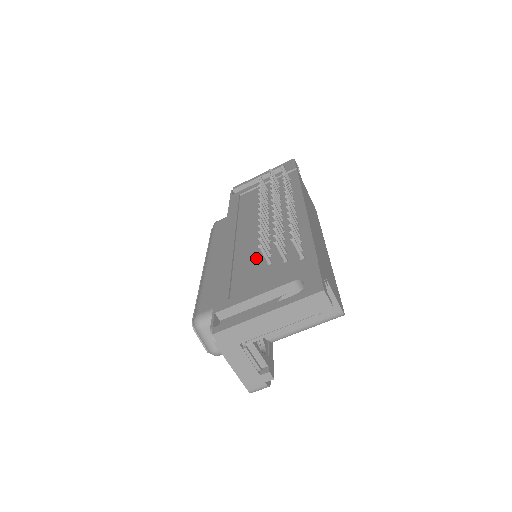
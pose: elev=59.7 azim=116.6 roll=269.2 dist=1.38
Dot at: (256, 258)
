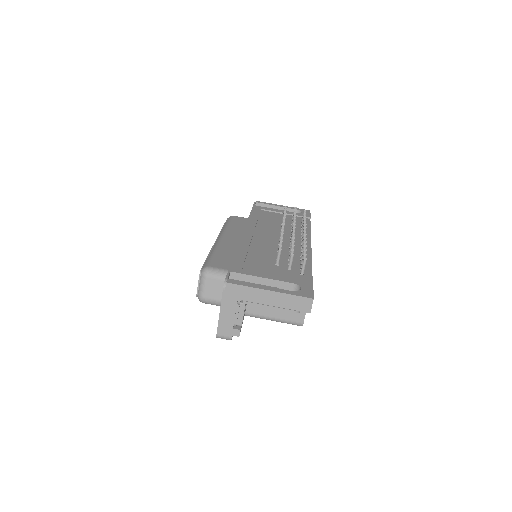
Dot at: (267, 256)
